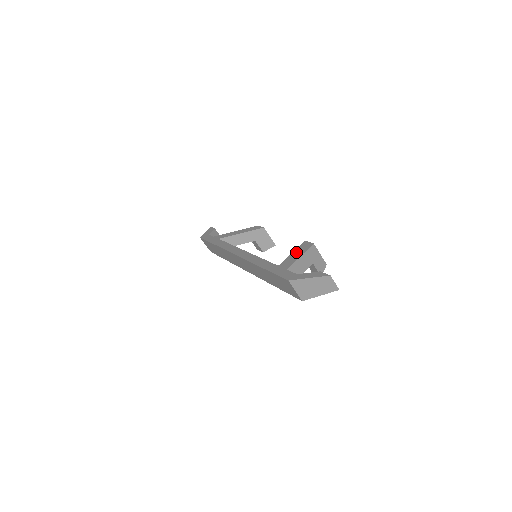
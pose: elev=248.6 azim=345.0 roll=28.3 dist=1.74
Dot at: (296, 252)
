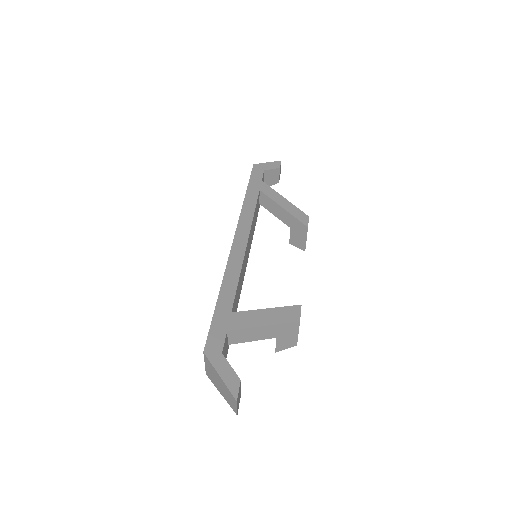
Dot at: (270, 313)
